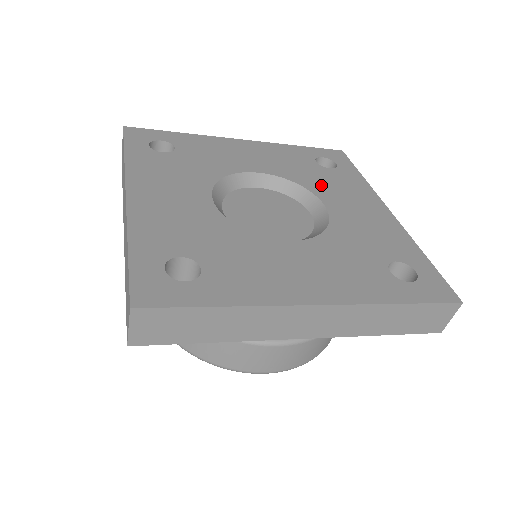
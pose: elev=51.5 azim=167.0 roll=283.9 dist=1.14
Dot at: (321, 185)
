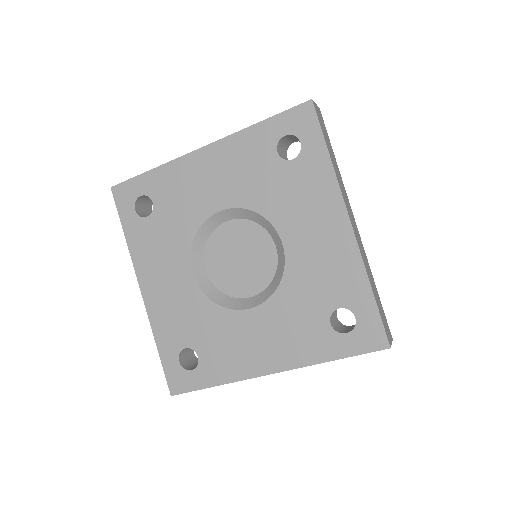
Dot at: (280, 204)
